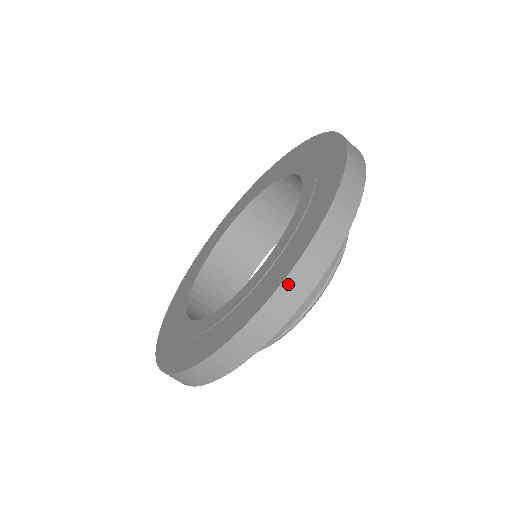
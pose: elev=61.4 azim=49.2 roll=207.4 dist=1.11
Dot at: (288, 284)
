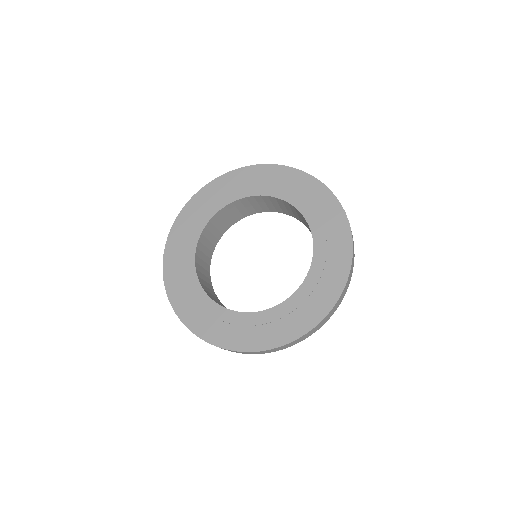
Dot at: (219, 347)
